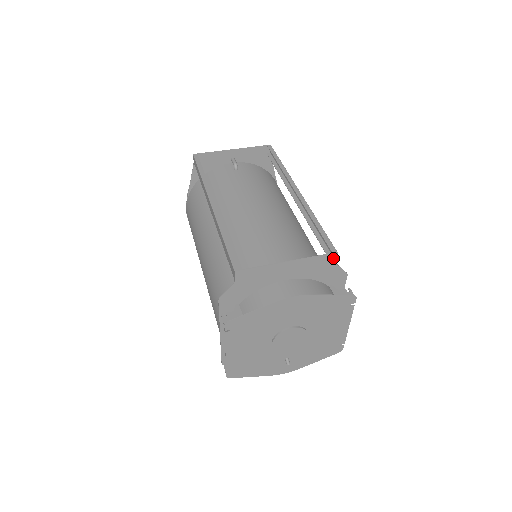
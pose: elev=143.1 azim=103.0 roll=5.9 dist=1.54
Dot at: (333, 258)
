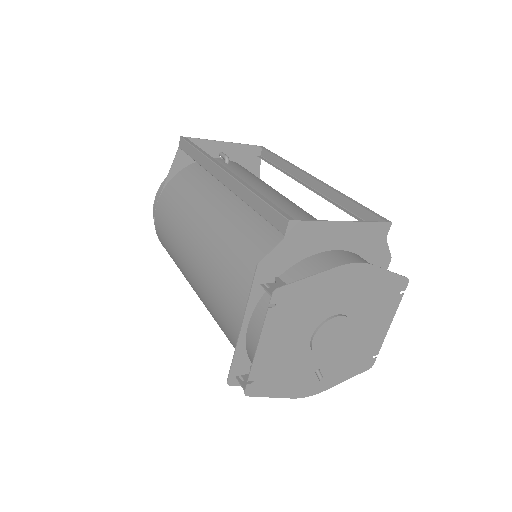
Dot at: (386, 229)
